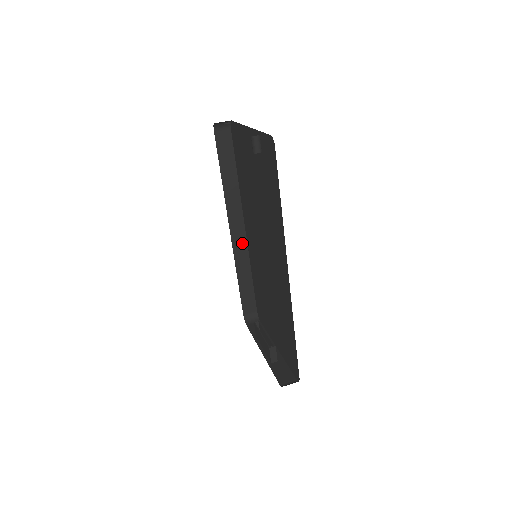
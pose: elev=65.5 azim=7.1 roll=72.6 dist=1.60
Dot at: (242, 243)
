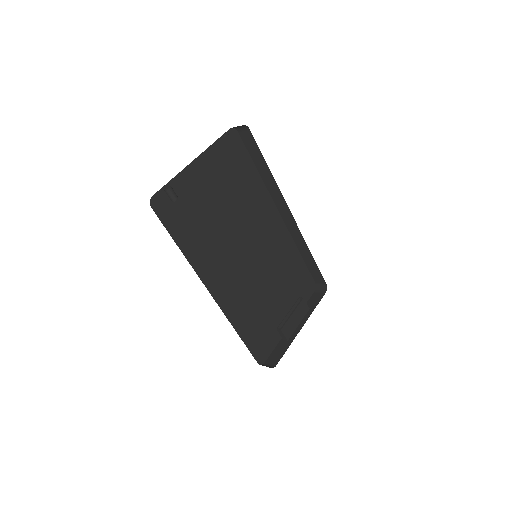
Dot at: (294, 226)
